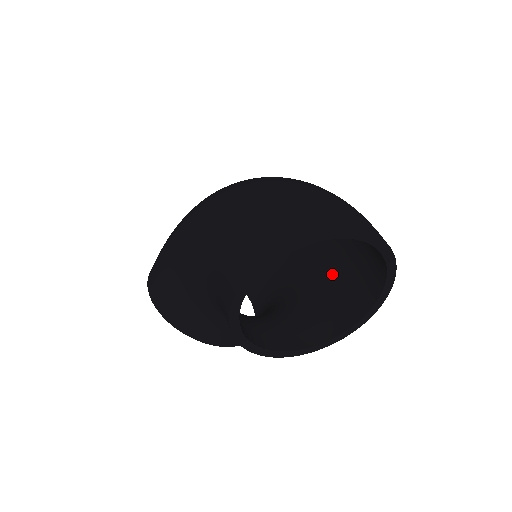
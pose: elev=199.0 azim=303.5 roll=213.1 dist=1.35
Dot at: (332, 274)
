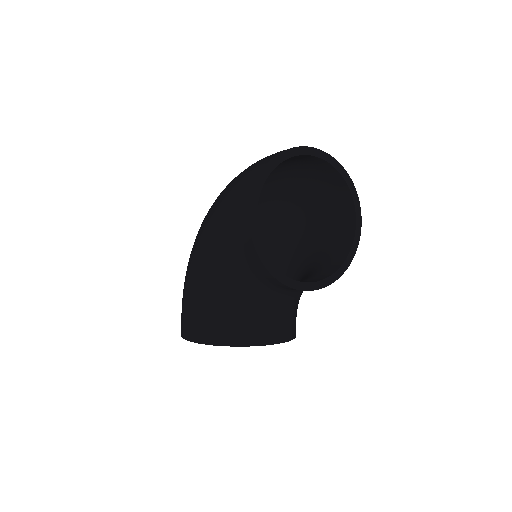
Dot at: (318, 236)
